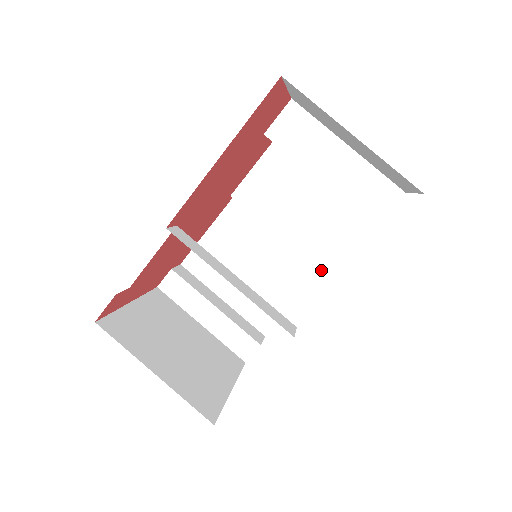
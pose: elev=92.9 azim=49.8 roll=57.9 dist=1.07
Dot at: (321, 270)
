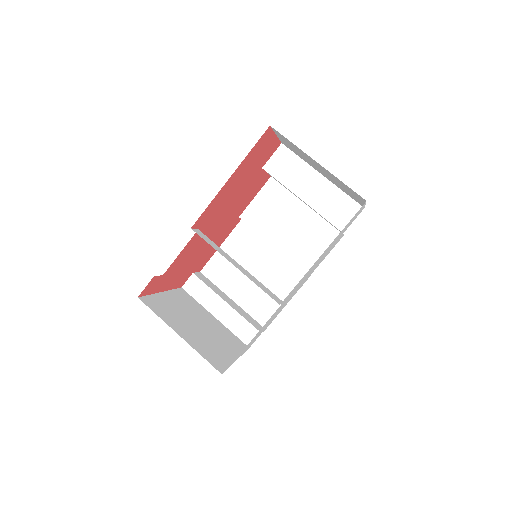
Dot at: occluded
